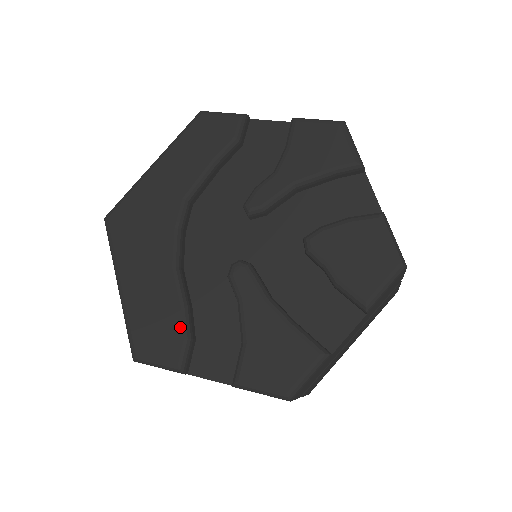
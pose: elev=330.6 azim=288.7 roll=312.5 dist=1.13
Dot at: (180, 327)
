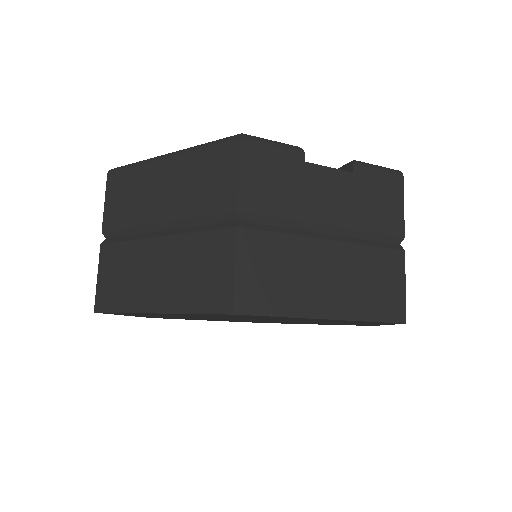
Dot at: occluded
